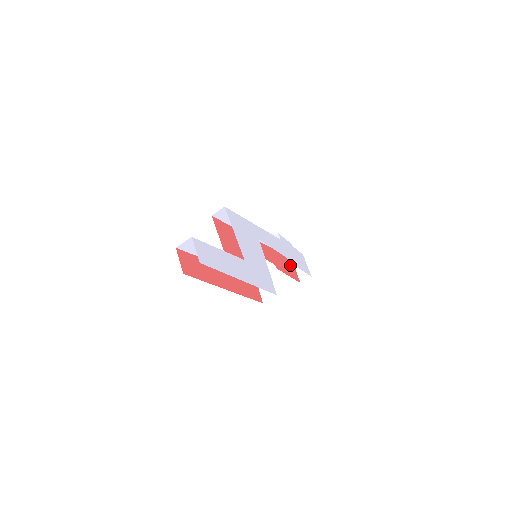
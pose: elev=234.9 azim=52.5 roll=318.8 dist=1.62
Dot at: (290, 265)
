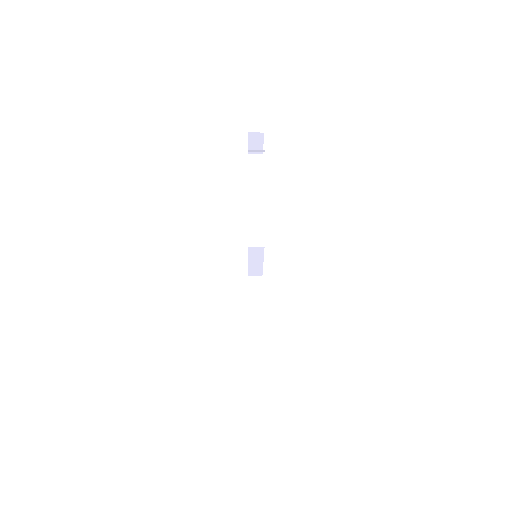
Dot at: occluded
